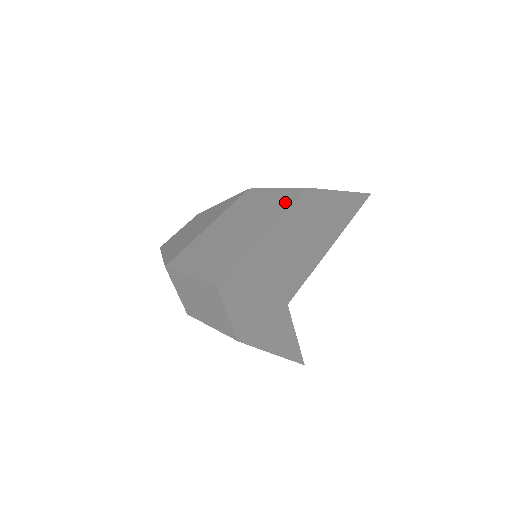
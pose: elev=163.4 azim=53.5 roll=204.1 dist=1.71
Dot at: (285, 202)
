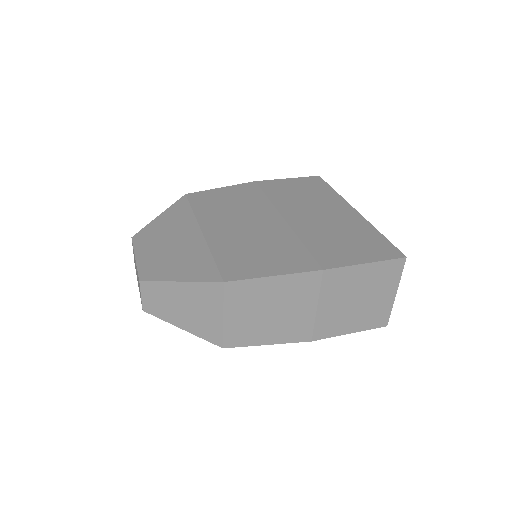
Dot at: (256, 195)
